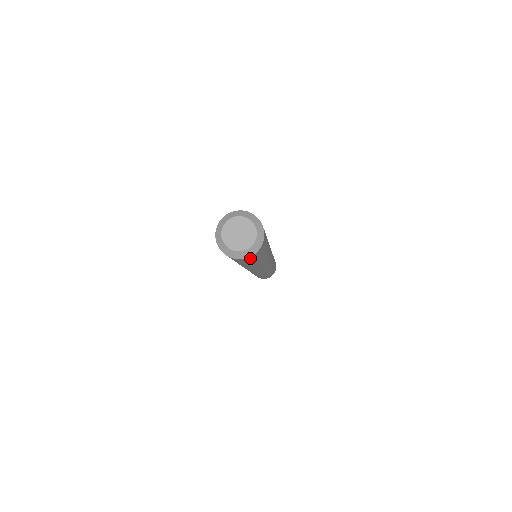
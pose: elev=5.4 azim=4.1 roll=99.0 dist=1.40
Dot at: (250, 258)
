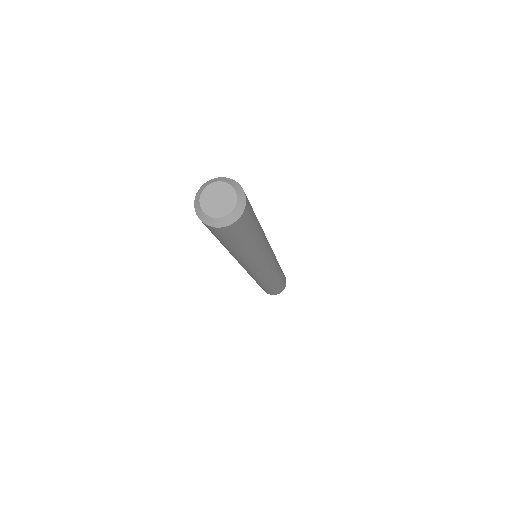
Dot at: (234, 228)
